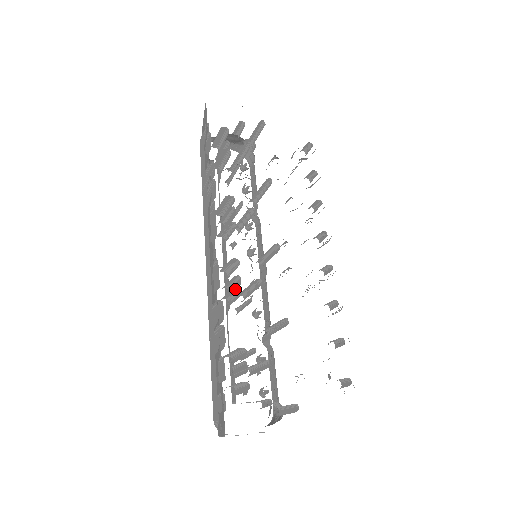
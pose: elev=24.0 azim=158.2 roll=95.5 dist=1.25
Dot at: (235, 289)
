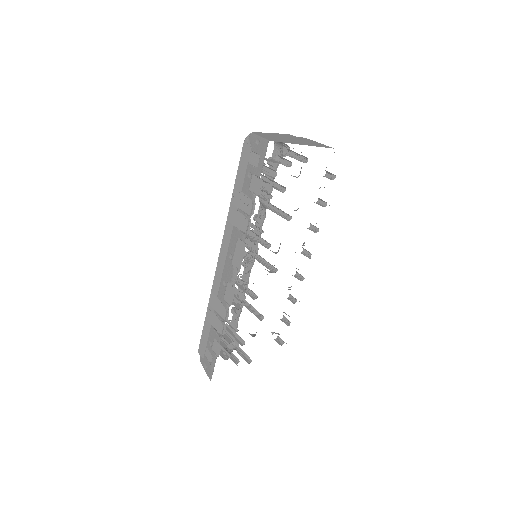
Dot at: occluded
